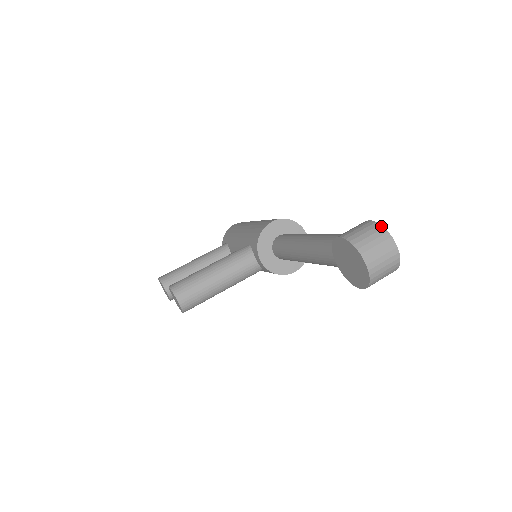
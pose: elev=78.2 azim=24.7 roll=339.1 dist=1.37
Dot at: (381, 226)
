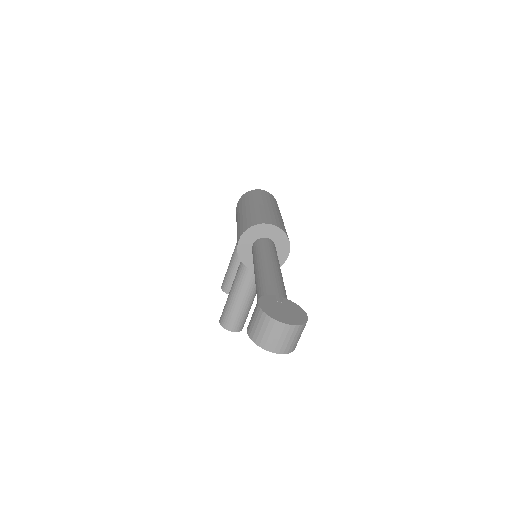
Dot at: (264, 314)
